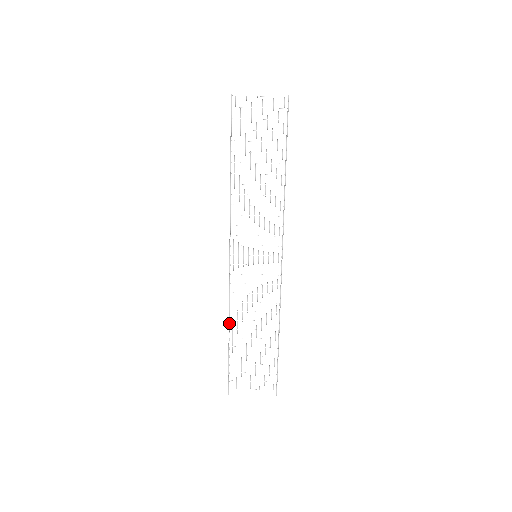
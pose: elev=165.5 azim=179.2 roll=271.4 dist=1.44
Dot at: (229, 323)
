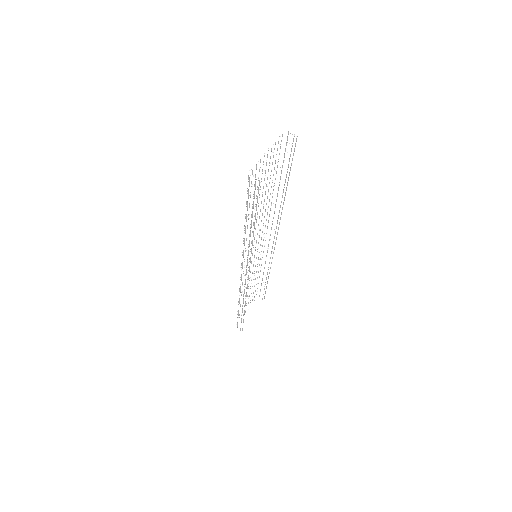
Dot at: occluded
